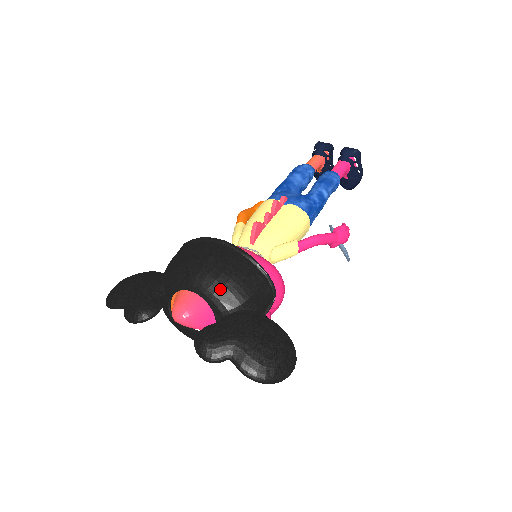
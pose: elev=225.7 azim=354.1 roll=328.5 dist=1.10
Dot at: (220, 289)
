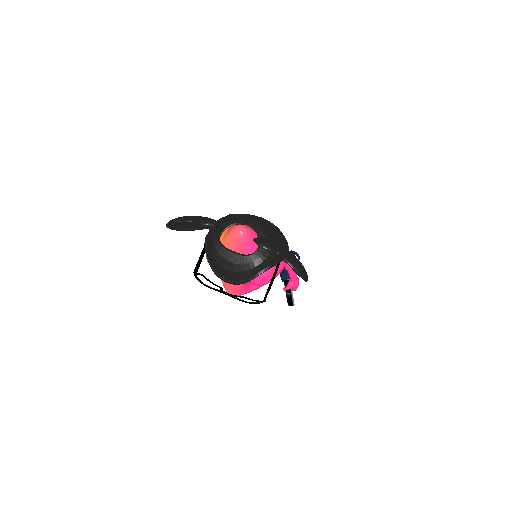
Dot at: (267, 227)
